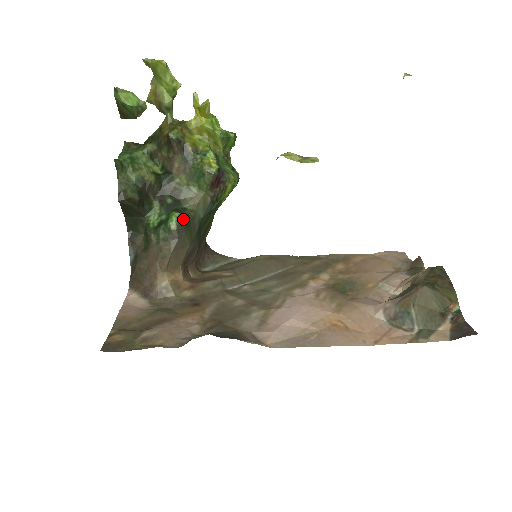
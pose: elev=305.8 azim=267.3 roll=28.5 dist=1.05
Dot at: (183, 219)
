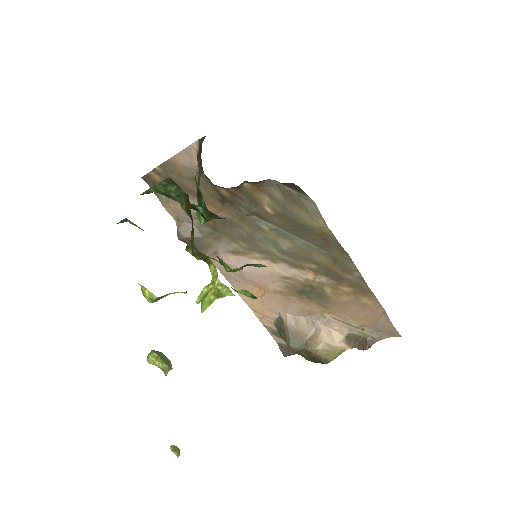
Dot at: (208, 221)
